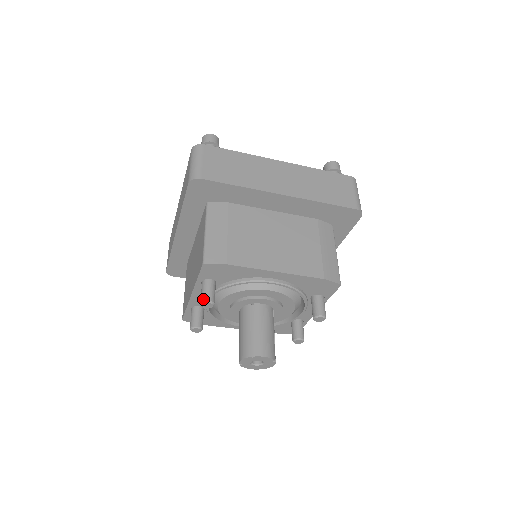
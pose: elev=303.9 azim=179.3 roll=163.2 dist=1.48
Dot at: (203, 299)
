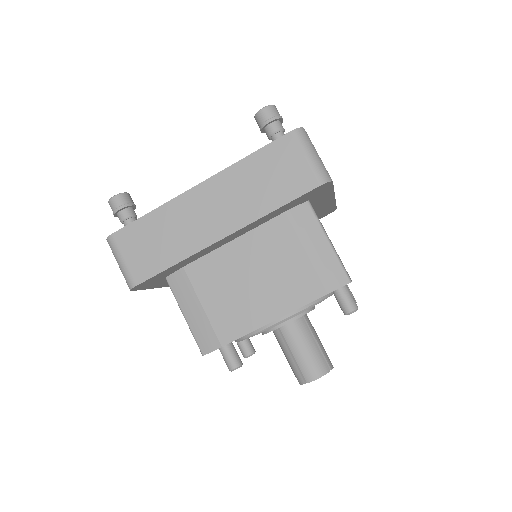
Dot at: occluded
